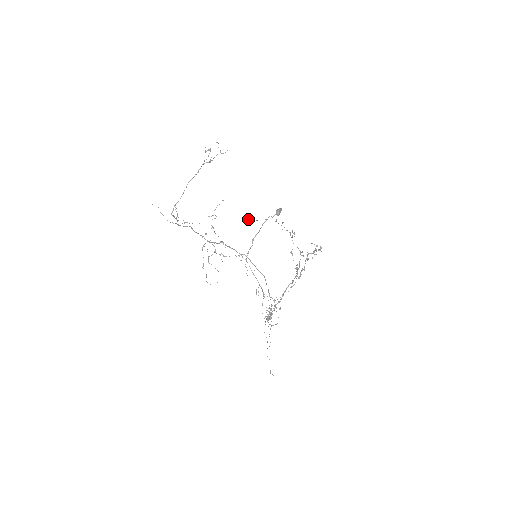
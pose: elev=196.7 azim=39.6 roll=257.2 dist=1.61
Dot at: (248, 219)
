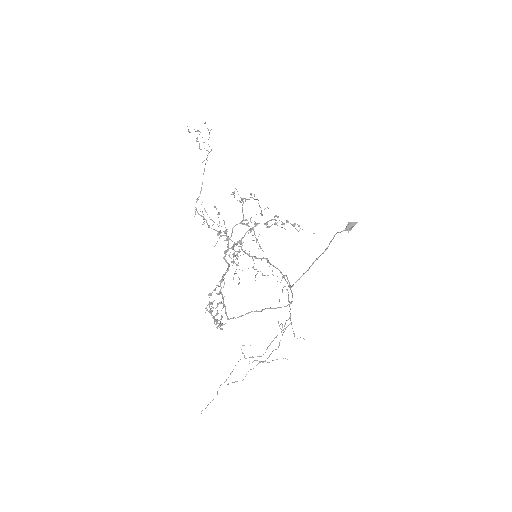
Dot at: (262, 214)
